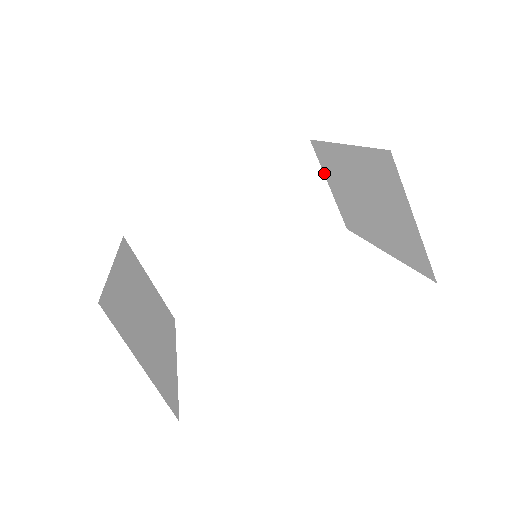
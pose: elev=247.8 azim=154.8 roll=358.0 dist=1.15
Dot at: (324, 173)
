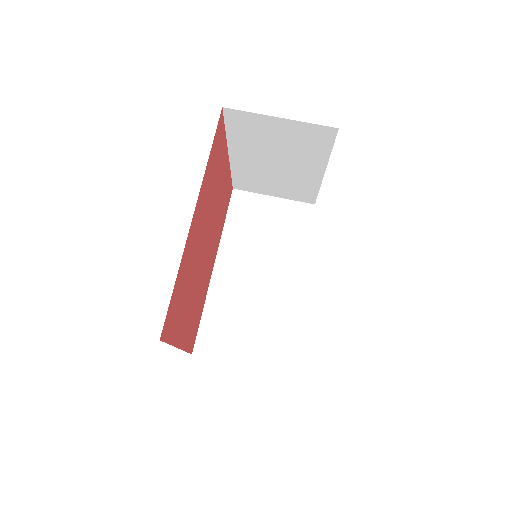
Dot at: (262, 194)
